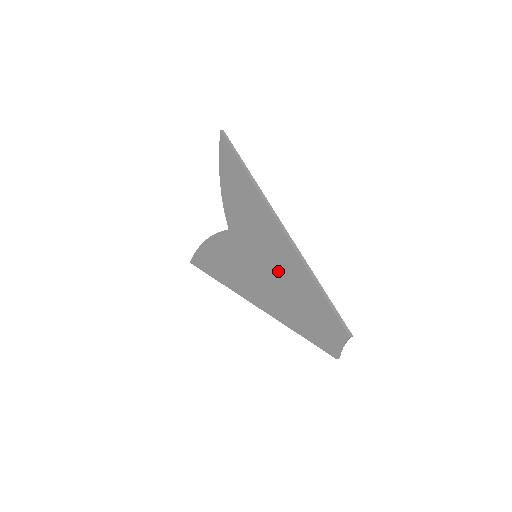
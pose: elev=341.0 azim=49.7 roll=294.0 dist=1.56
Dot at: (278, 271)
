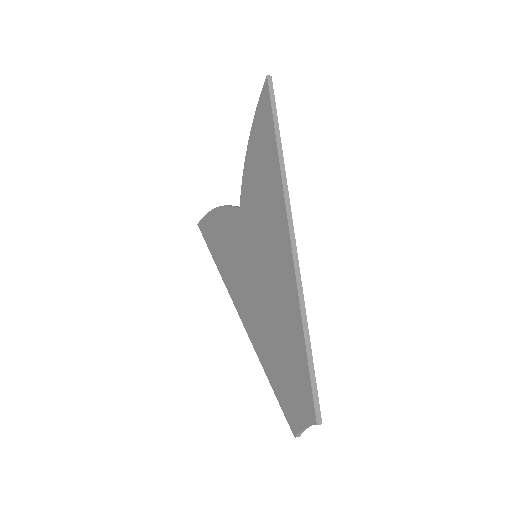
Dot at: (270, 289)
